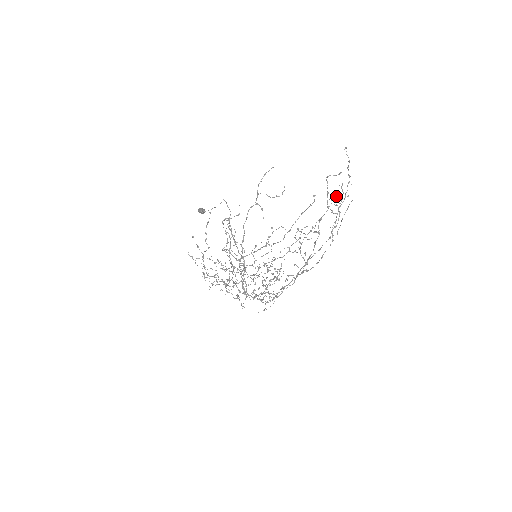
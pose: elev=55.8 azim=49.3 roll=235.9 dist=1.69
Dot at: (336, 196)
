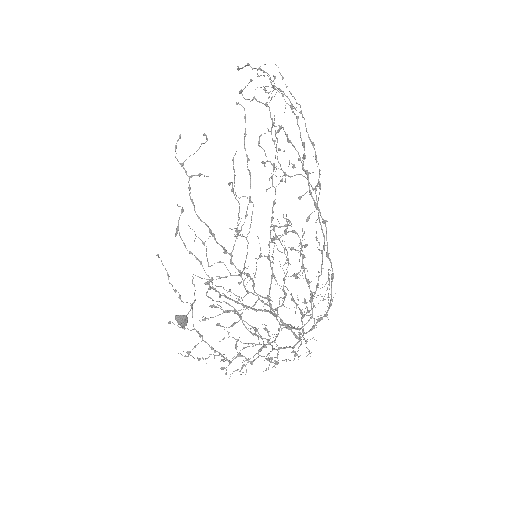
Dot at: occluded
